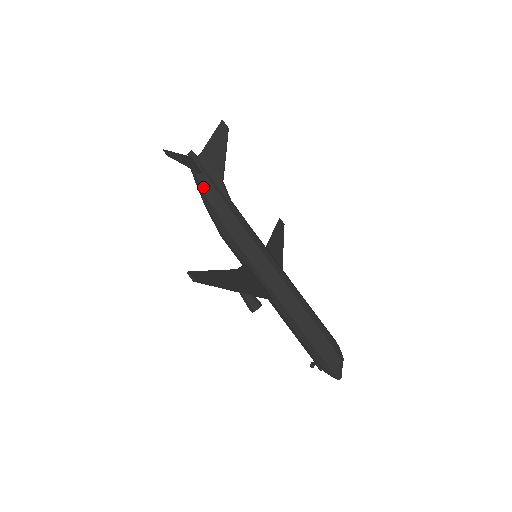
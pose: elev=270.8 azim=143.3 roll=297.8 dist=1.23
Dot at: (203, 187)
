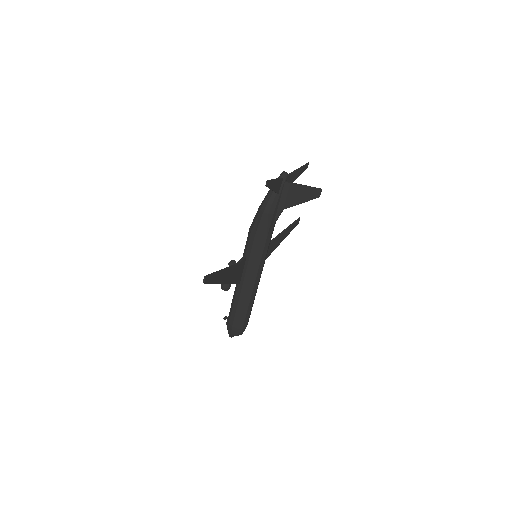
Dot at: (269, 202)
